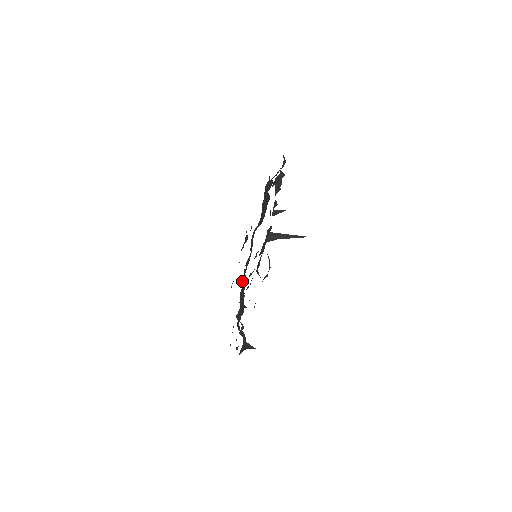
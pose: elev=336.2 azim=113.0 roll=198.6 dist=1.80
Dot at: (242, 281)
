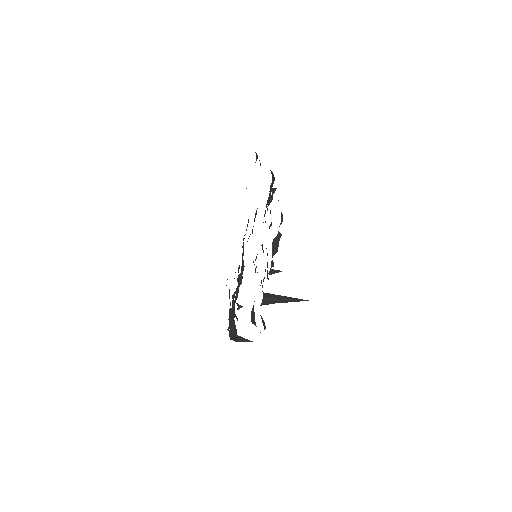
Dot at: occluded
